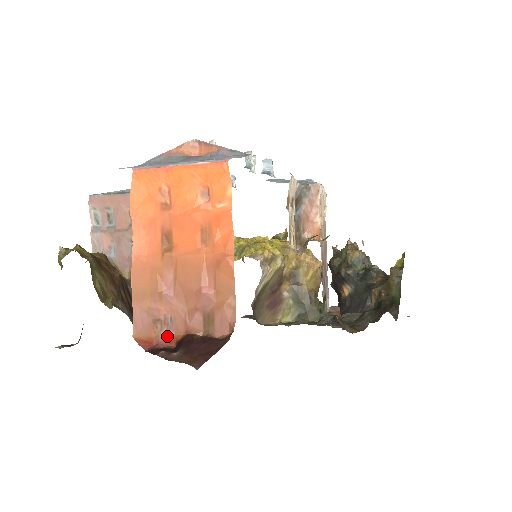
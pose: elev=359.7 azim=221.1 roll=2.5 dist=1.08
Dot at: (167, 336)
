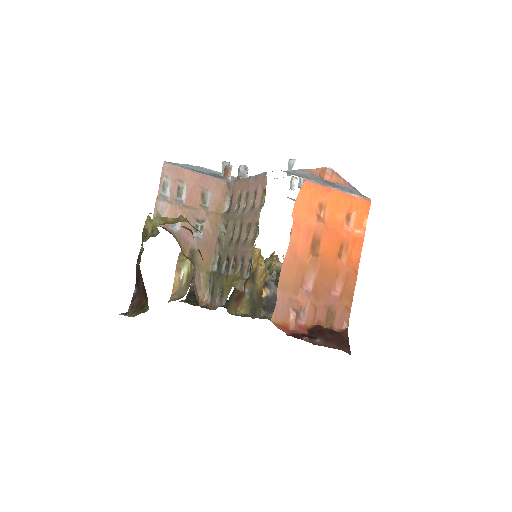
Dot at: (300, 324)
